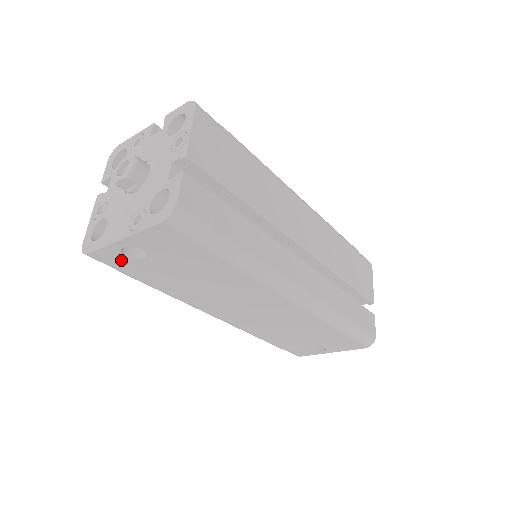
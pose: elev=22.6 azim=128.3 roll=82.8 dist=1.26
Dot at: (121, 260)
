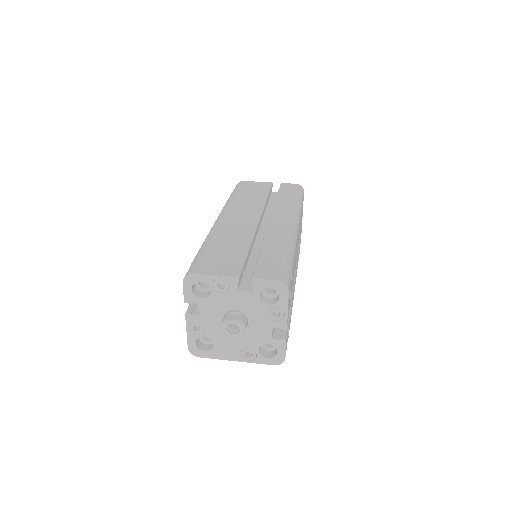
Dot at: occluded
